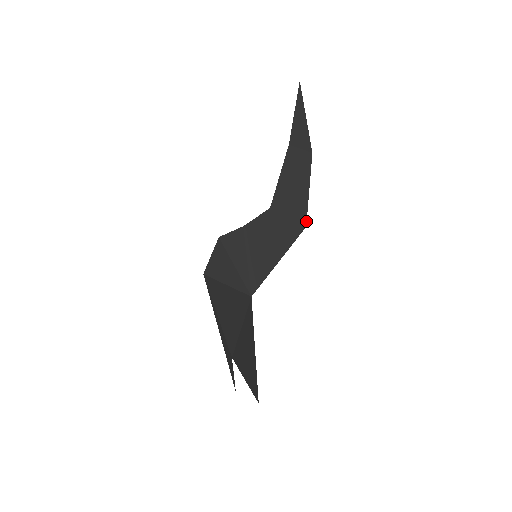
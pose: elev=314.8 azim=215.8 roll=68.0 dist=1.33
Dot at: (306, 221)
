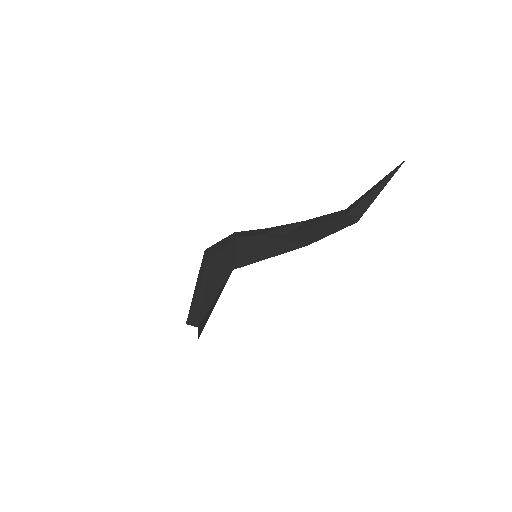
Dot at: occluded
